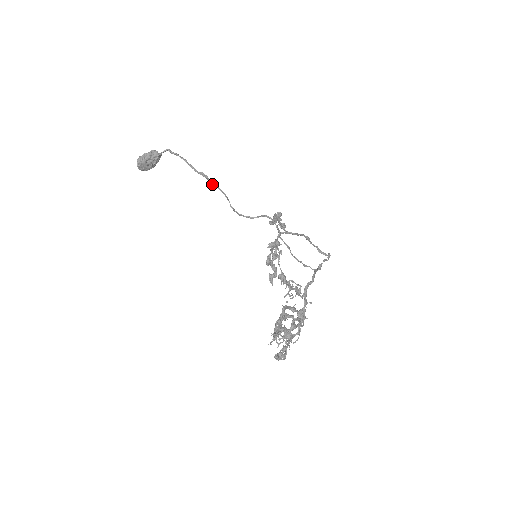
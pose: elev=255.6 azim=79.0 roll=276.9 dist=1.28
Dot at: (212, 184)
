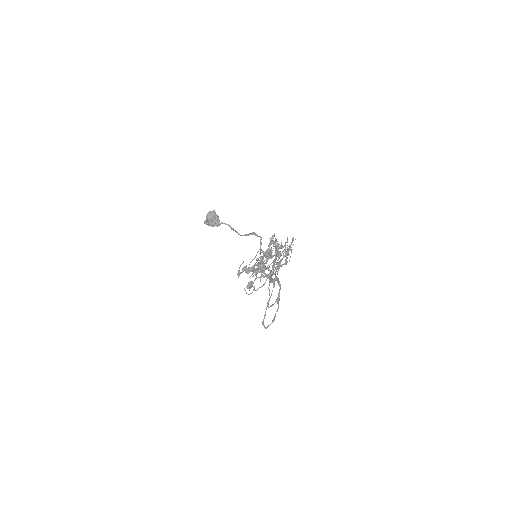
Dot at: (253, 233)
